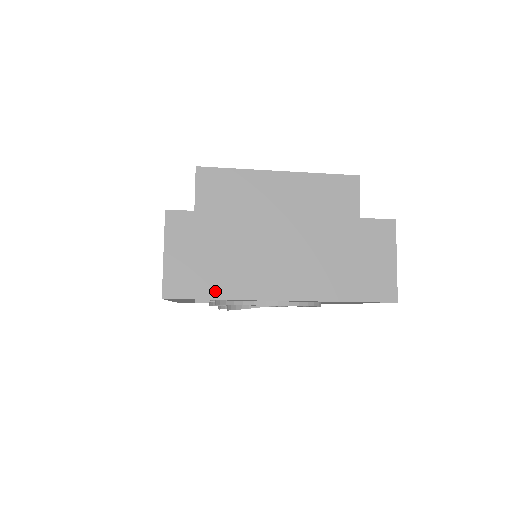
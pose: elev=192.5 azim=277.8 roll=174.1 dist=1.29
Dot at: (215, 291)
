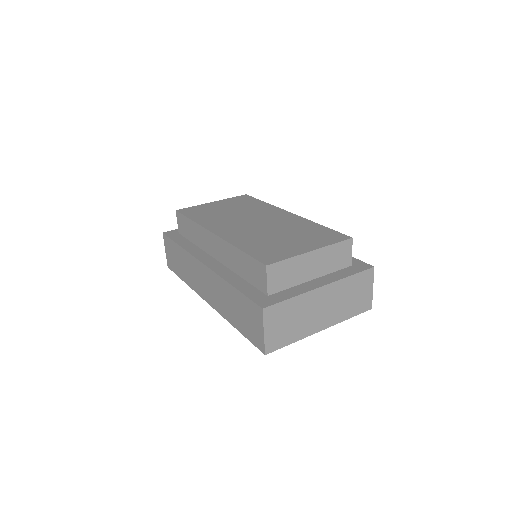
Dot at: (290, 340)
